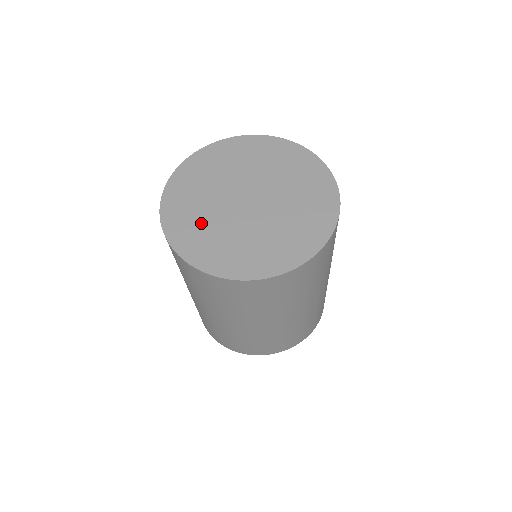
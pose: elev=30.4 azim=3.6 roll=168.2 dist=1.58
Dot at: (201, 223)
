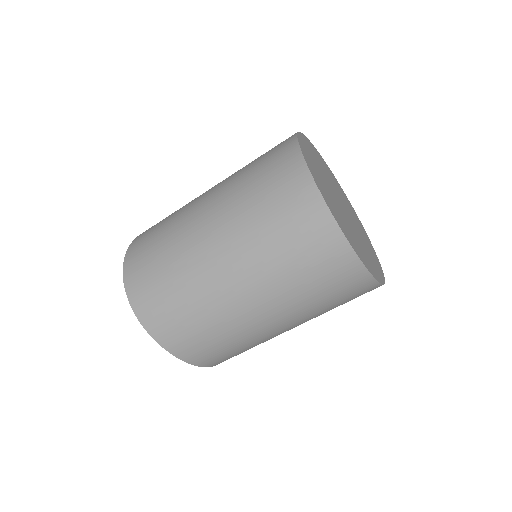
Dot at: (335, 206)
